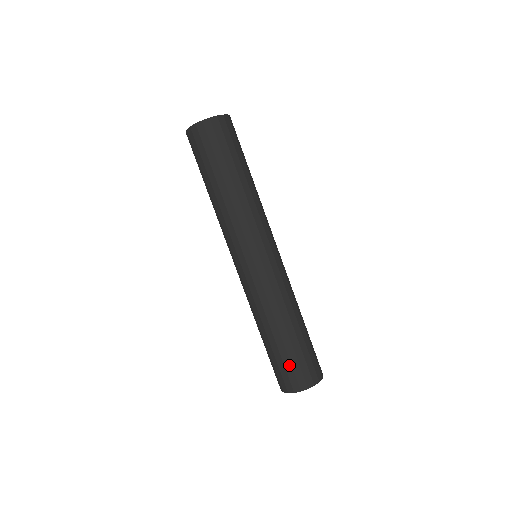
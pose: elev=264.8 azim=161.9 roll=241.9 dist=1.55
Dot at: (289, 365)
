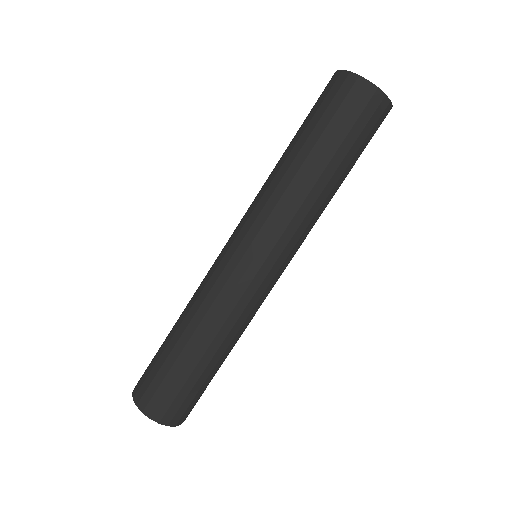
Dot at: (168, 385)
